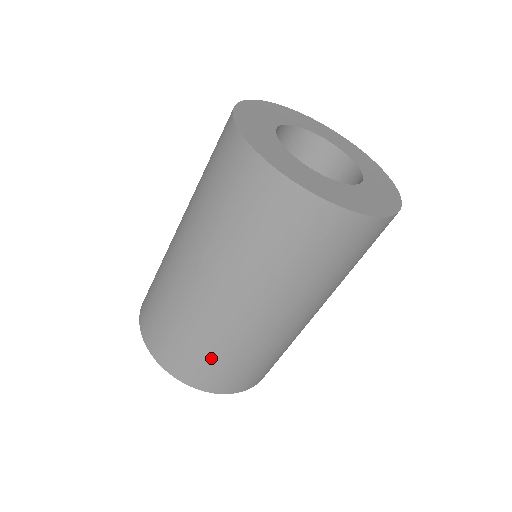
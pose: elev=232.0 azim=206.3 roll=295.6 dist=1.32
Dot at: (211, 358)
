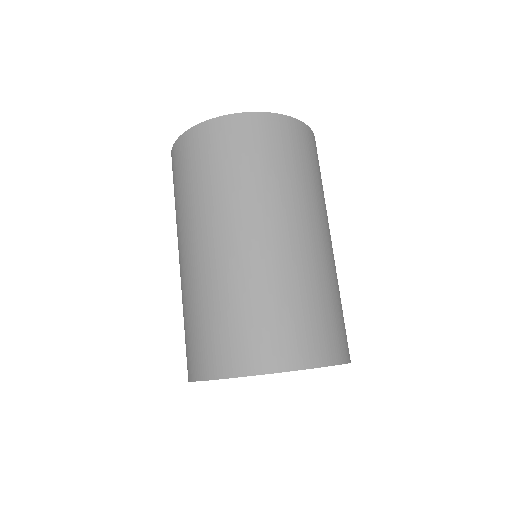
Dot at: (211, 322)
